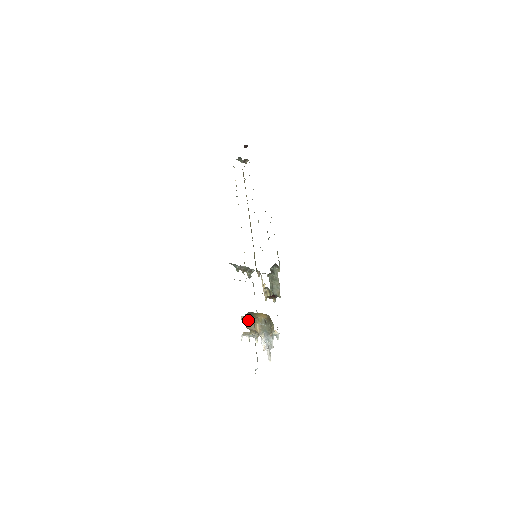
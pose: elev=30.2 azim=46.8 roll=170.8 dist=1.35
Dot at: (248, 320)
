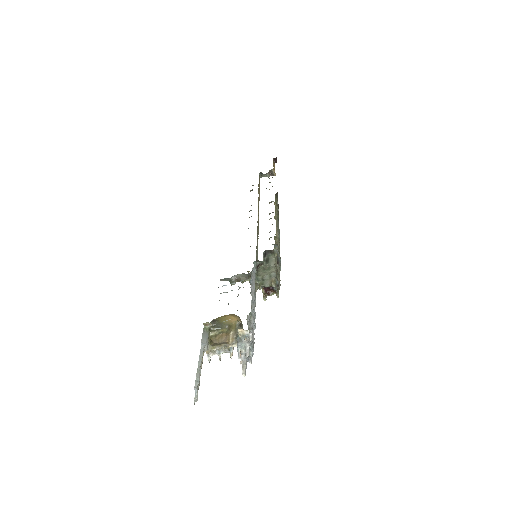
Dot at: (219, 333)
